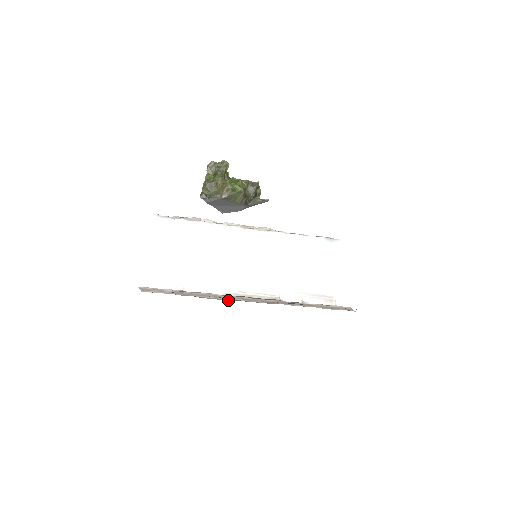
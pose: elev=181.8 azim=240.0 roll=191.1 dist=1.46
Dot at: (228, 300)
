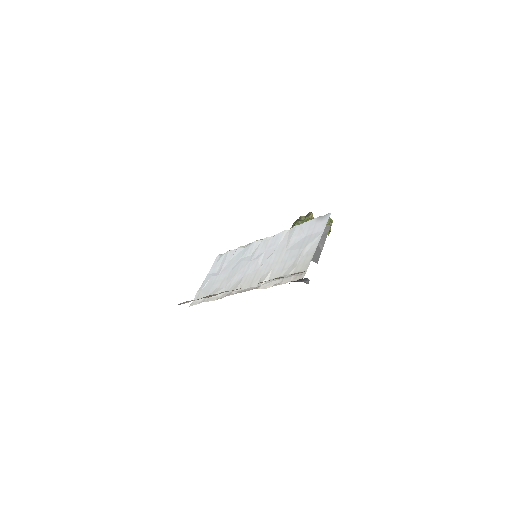
Dot at: occluded
